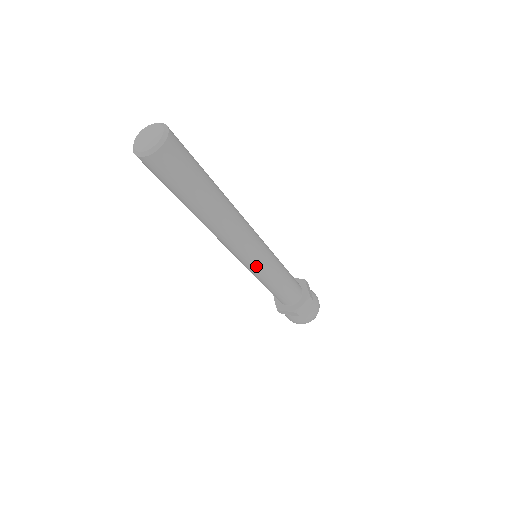
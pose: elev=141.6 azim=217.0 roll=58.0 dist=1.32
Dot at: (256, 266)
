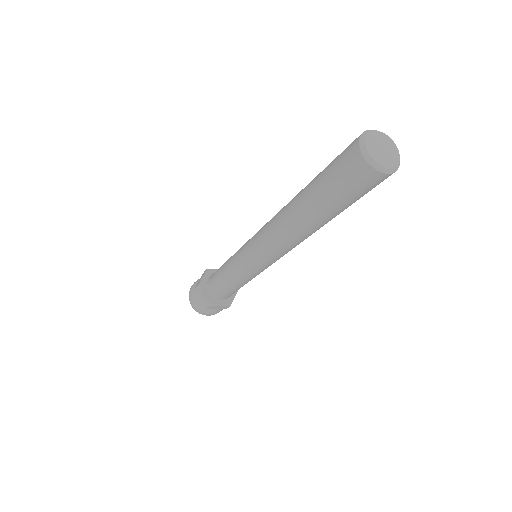
Dot at: (251, 266)
